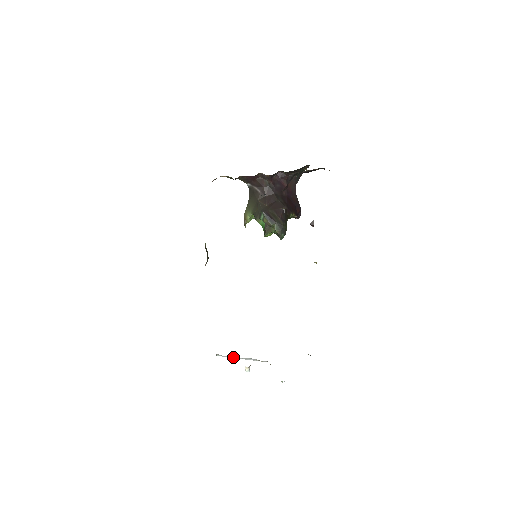
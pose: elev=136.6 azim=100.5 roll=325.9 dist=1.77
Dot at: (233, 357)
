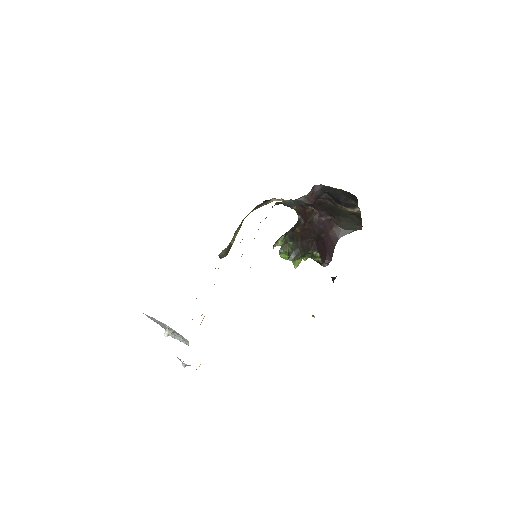
Dot at: (173, 335)
